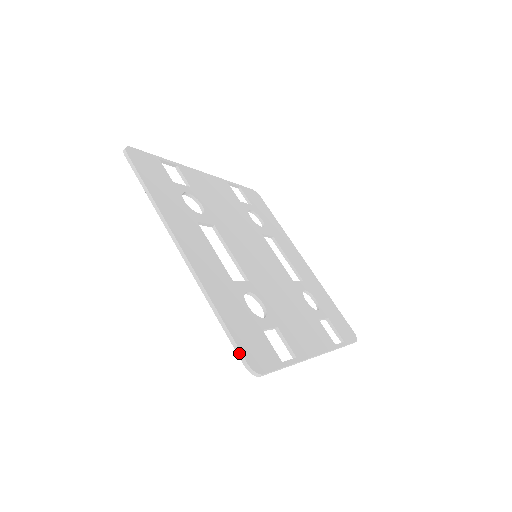
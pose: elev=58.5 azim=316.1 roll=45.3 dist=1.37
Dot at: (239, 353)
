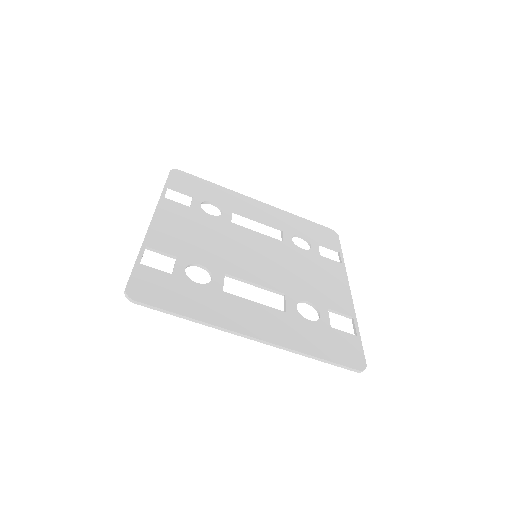
Dot at: (348, 369)
